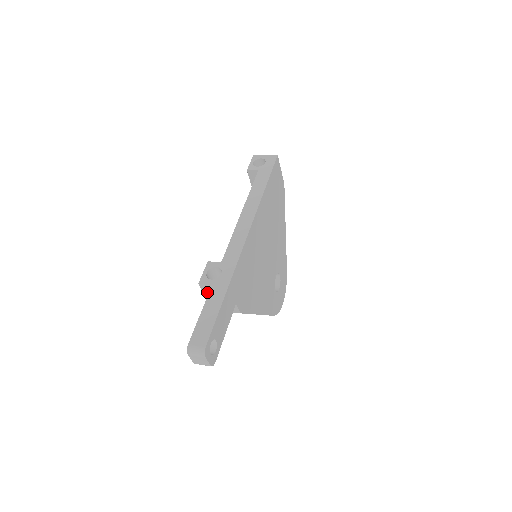
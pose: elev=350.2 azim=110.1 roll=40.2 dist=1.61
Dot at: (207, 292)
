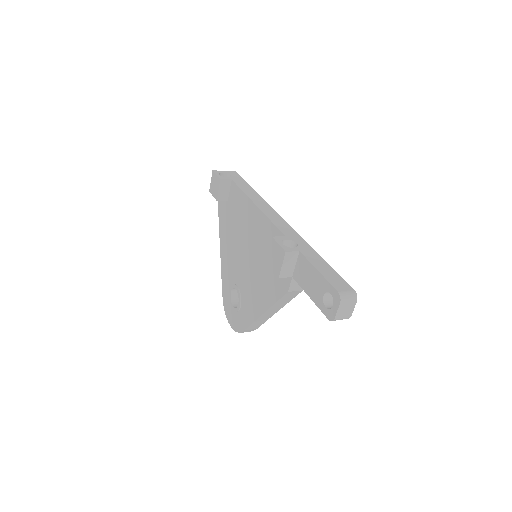
Dot at: (287, 264)
